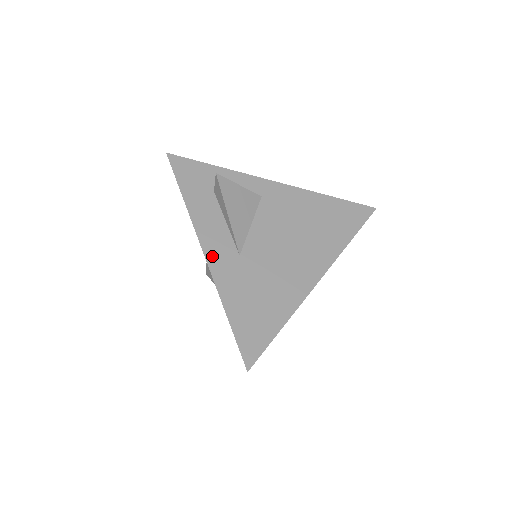
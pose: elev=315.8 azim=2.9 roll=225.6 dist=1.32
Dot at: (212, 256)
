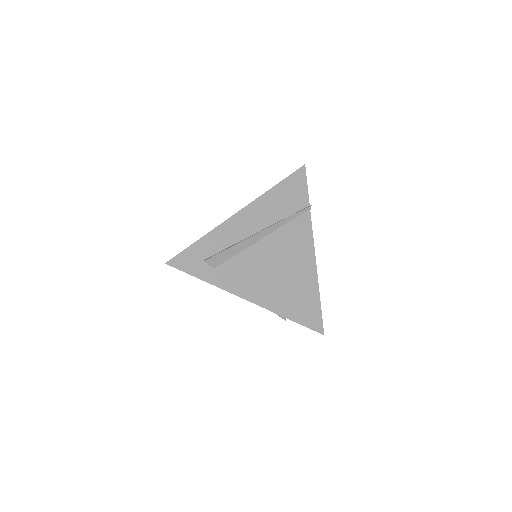
Dot at: occluded
